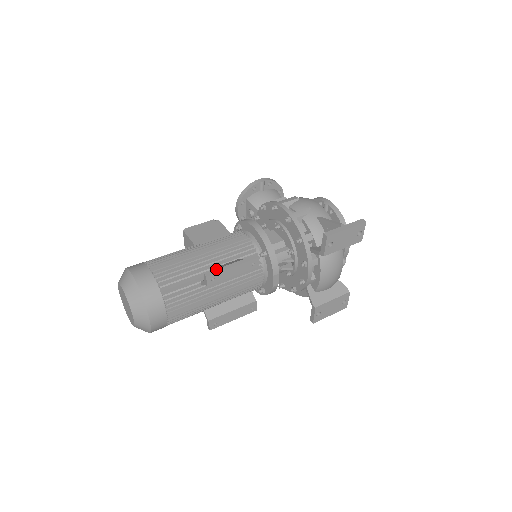
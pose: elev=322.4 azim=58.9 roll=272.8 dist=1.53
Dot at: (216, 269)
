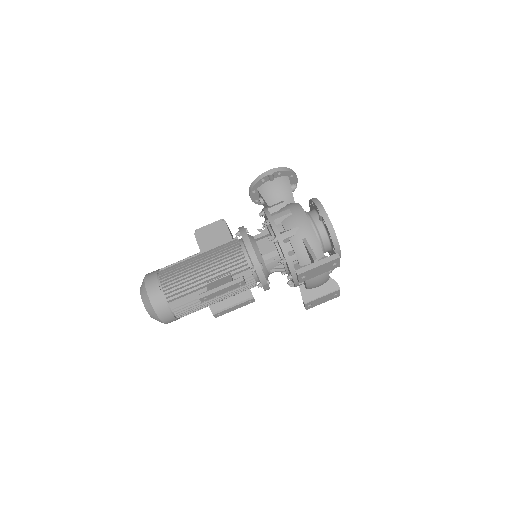
Dot at: (207, 291)
